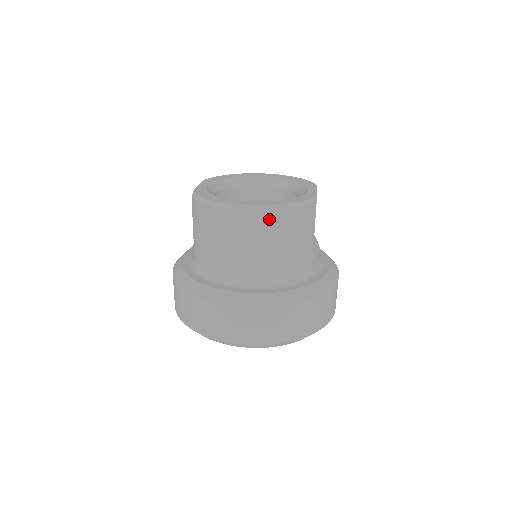
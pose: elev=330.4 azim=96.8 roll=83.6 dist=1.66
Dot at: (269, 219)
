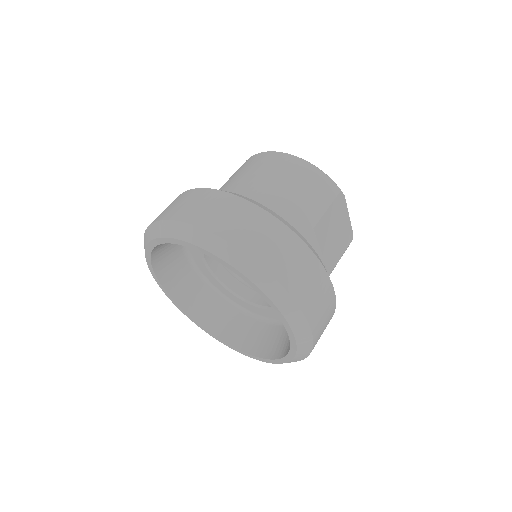
Dot at: (289, 160)
